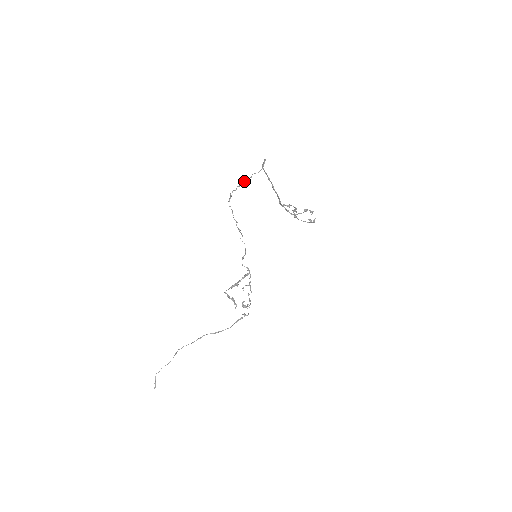
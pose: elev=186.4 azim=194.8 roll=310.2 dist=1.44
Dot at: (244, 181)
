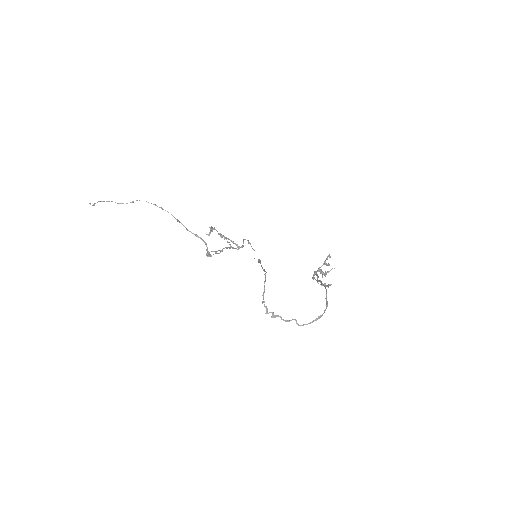
Dot at: (281, 317)
